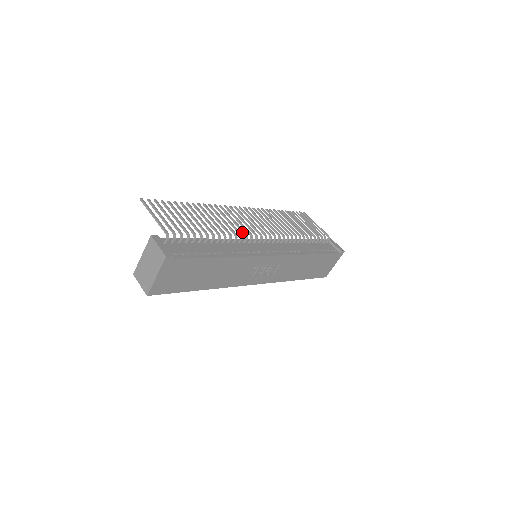
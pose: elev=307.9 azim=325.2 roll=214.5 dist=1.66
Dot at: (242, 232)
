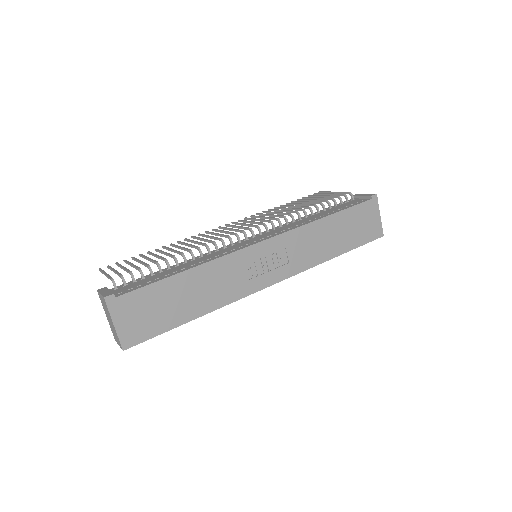
Dot at: occluded
